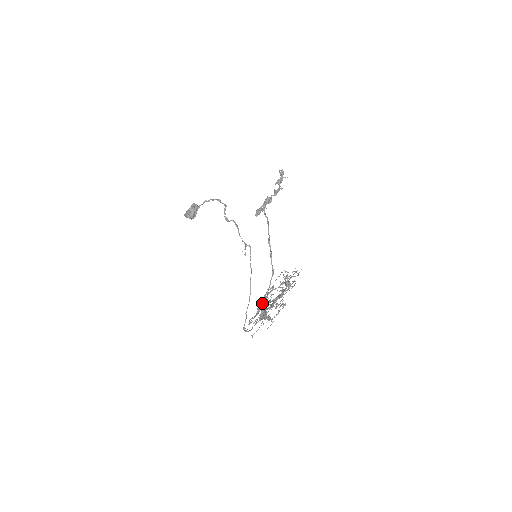
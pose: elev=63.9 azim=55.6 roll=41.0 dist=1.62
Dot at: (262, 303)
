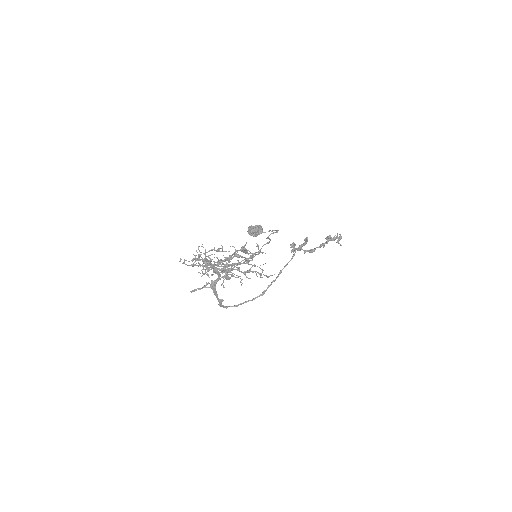
Dot at: (219, 269)
